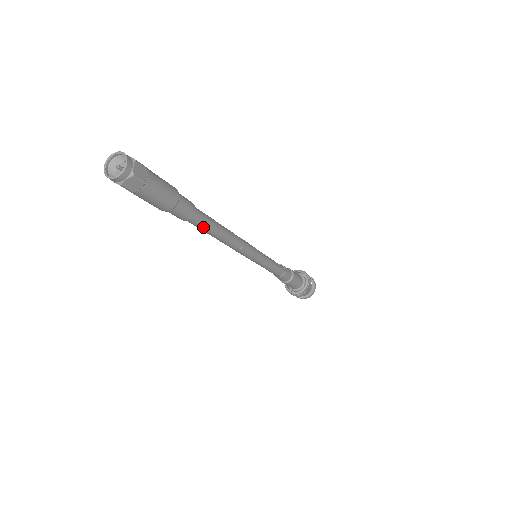
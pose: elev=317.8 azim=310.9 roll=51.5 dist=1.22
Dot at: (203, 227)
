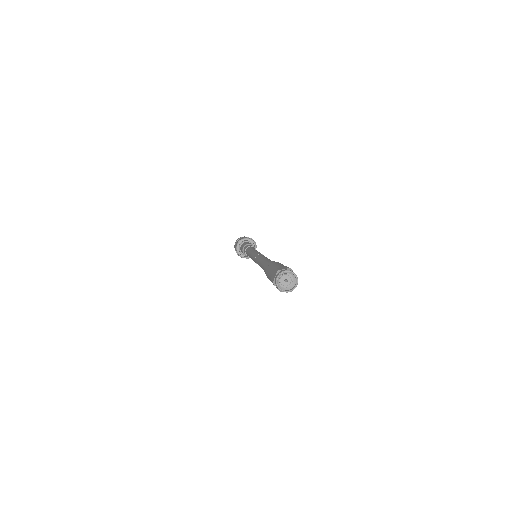
Dot at: occluded
